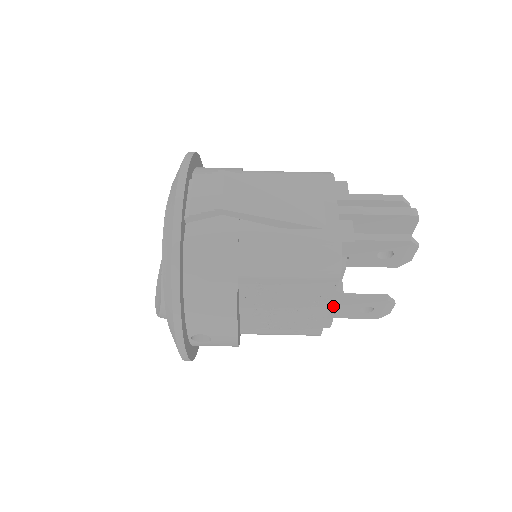
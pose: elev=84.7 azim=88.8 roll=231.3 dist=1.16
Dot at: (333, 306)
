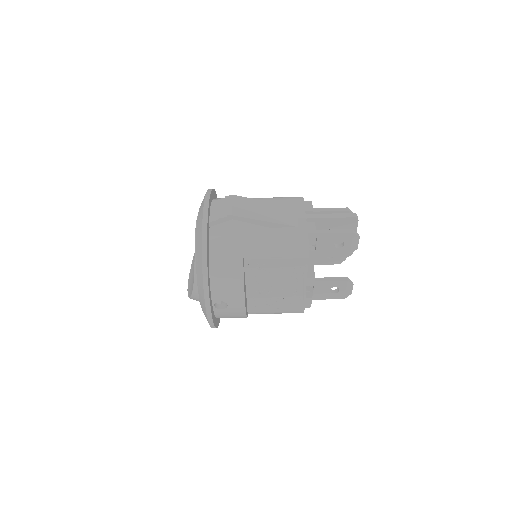
Dot at: (308, 282)
